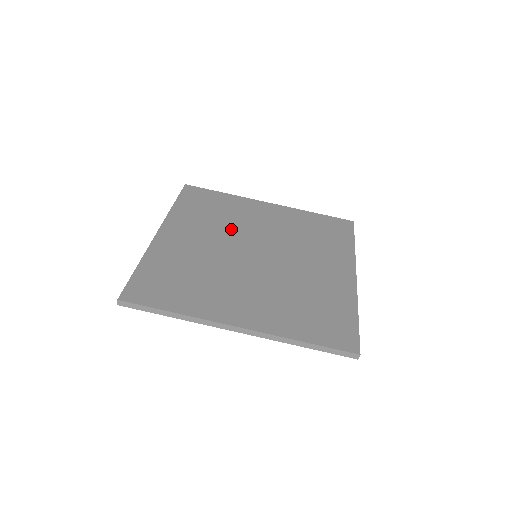
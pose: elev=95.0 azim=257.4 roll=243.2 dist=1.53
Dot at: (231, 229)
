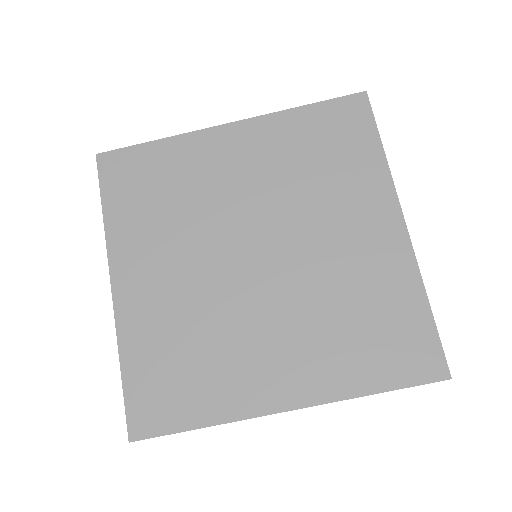
Dot at: (201, 222)
